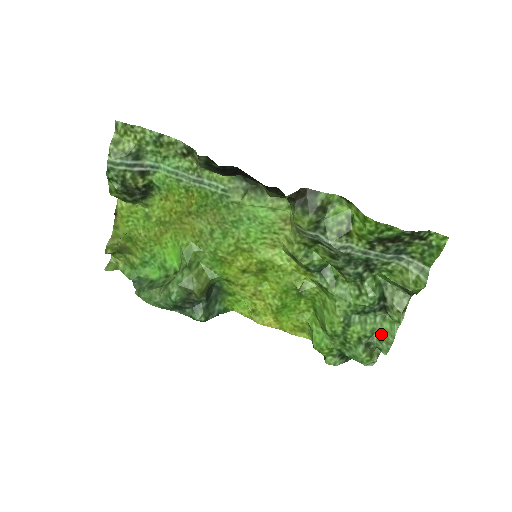
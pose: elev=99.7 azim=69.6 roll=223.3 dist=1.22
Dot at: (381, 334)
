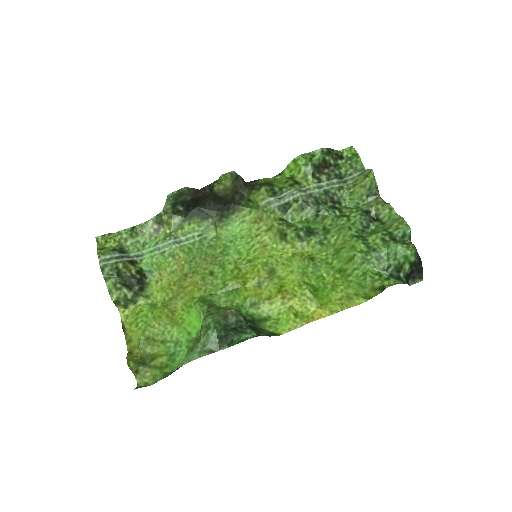
Dot at: (392, 226)
